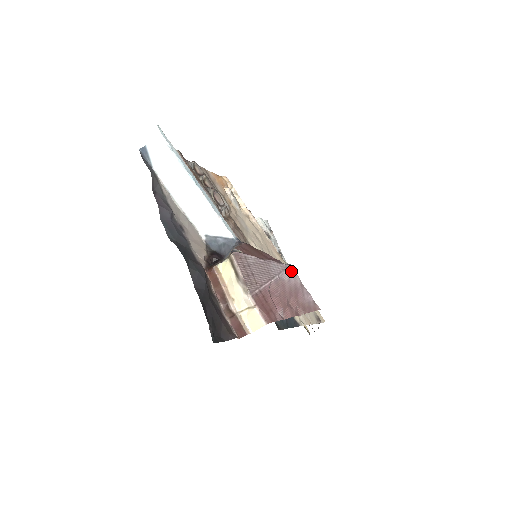
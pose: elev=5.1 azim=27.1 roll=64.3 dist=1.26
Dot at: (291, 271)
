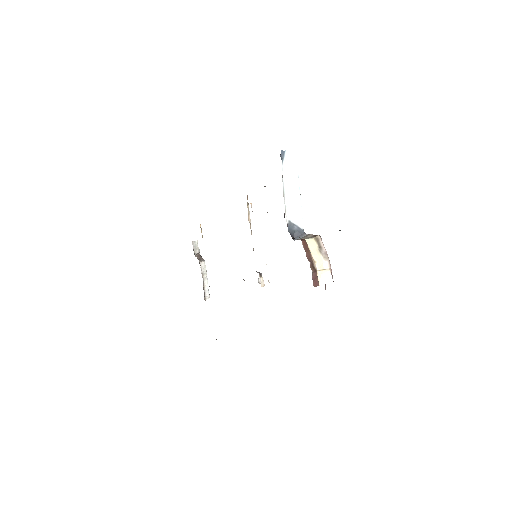
Dot at: occluded
